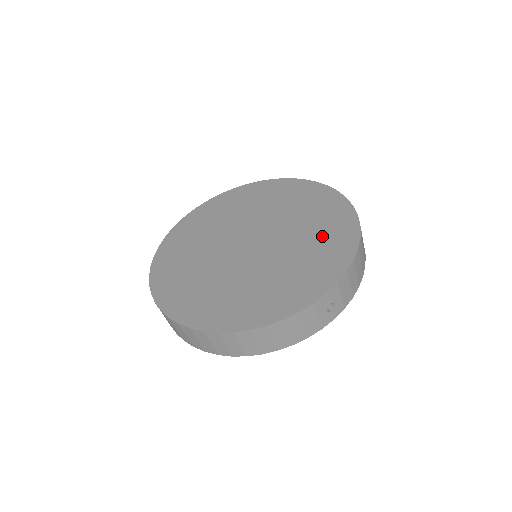
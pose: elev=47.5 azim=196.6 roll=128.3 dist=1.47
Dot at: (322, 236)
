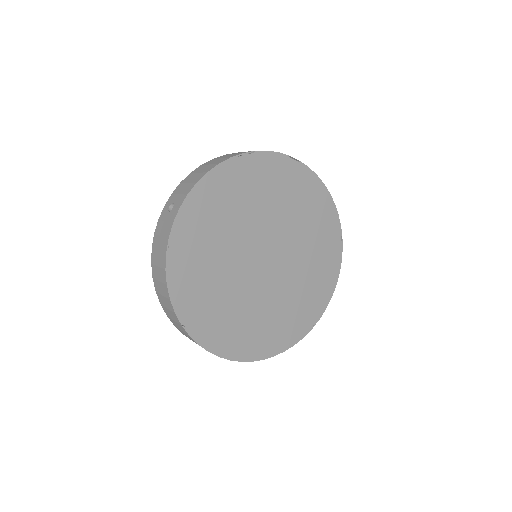
Dot at: (319, 241)
